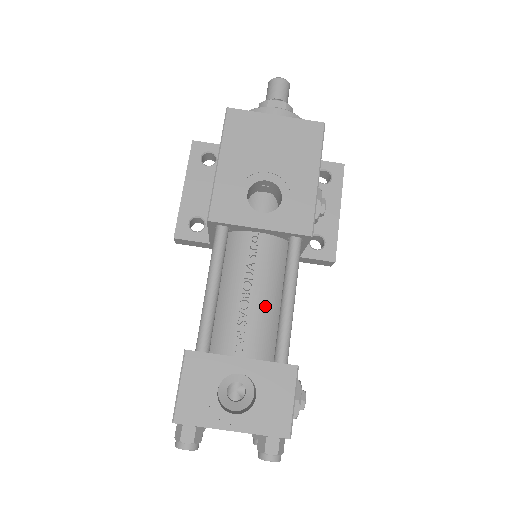
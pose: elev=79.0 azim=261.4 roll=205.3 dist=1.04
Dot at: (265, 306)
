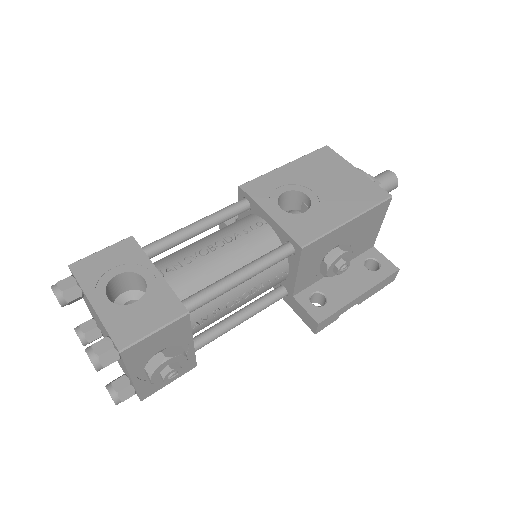
Dot at: (217, 267)
